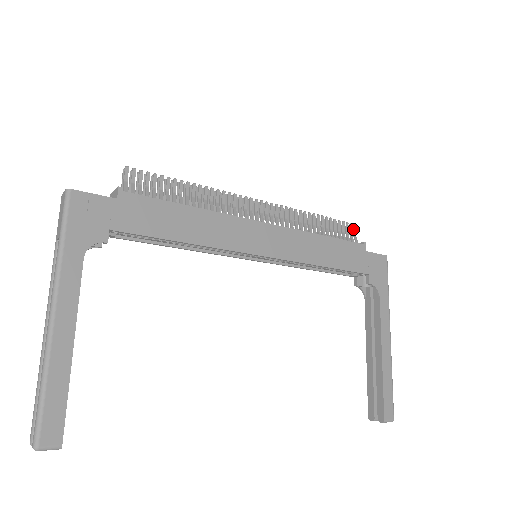
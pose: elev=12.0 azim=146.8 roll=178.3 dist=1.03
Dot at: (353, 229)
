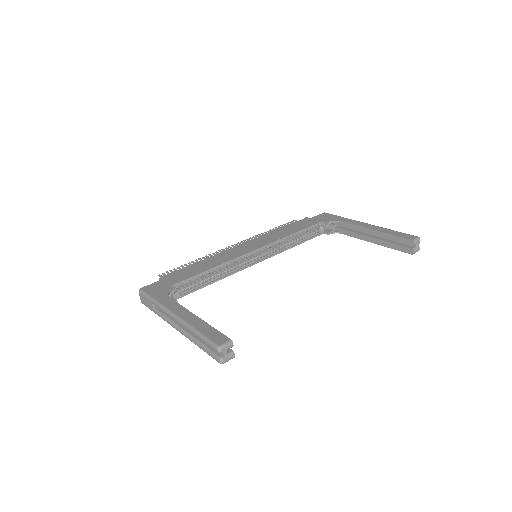
Dot at: occluded
